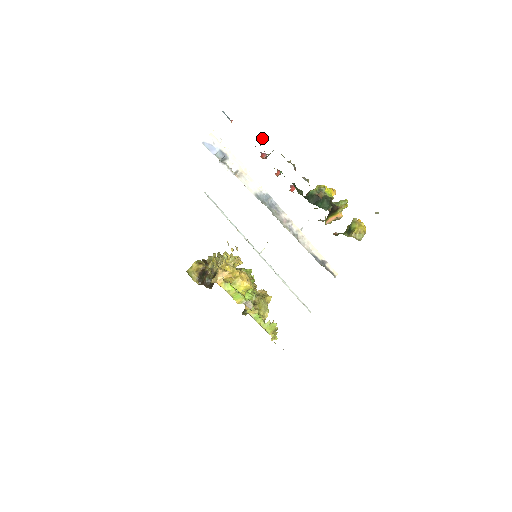
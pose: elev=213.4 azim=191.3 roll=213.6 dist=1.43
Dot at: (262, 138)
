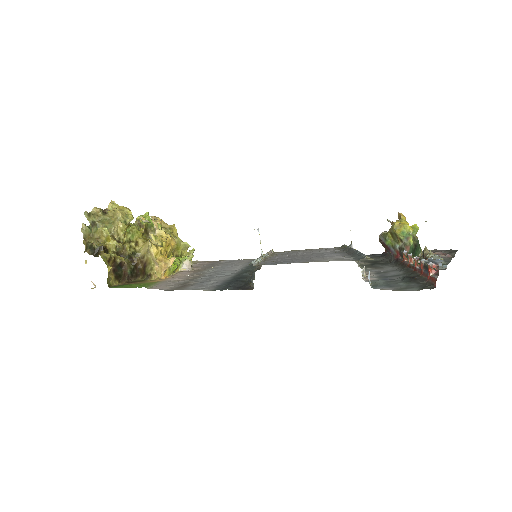
Dot at: occluded
